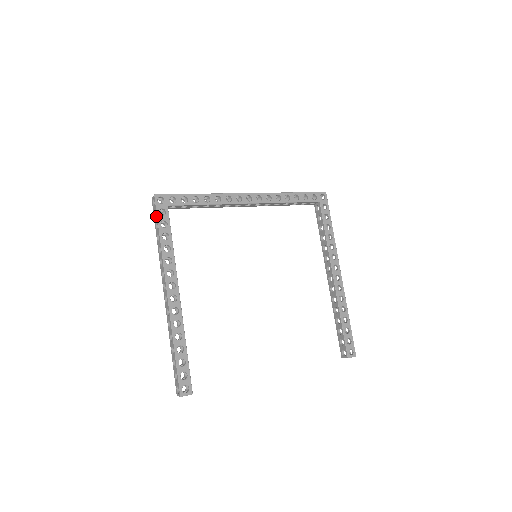
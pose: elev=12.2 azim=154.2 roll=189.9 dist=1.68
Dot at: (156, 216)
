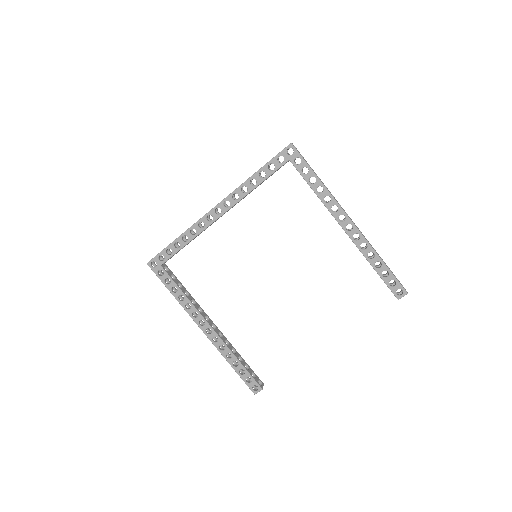
Dot at: (159, 278)
